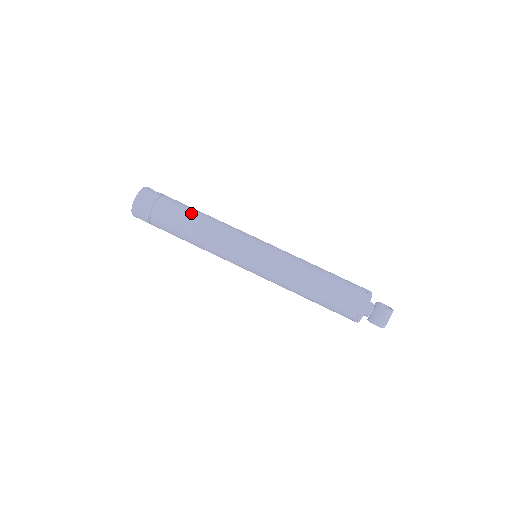
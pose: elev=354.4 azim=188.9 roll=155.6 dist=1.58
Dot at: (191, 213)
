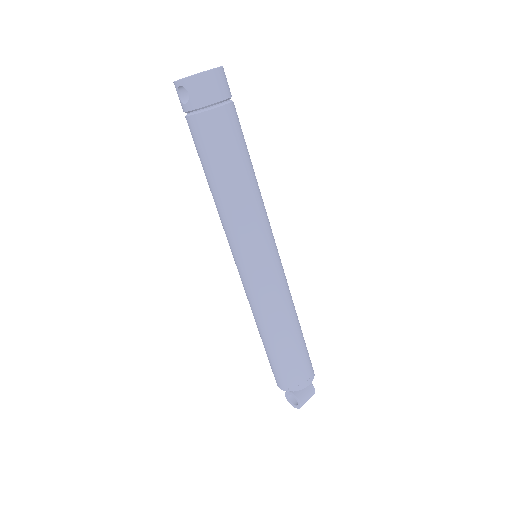
Dot at: occluded
